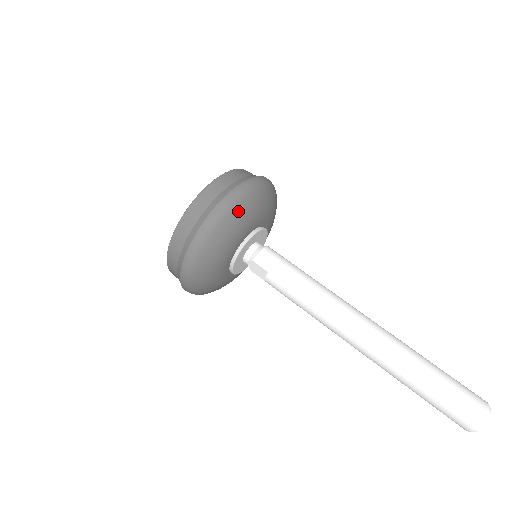
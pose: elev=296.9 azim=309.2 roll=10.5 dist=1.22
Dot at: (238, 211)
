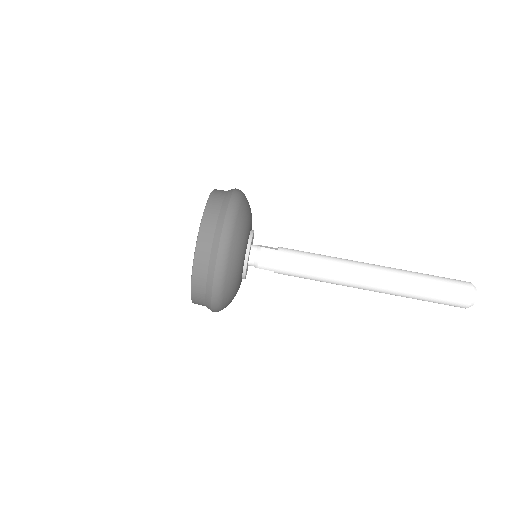
Dot at: (231, 269)
